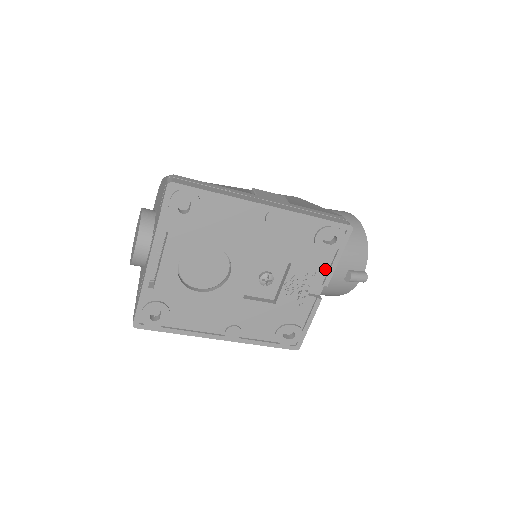
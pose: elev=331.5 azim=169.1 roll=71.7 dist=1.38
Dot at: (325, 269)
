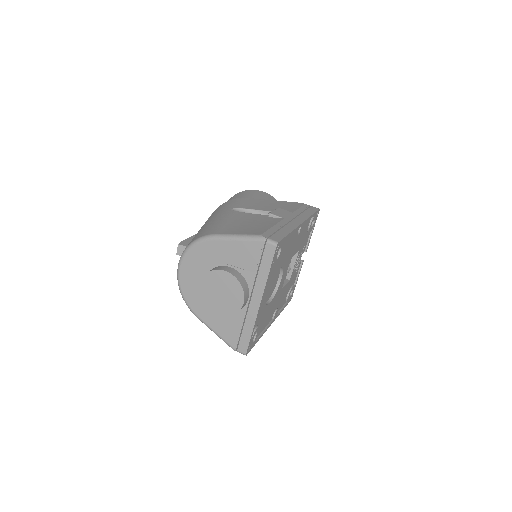
Dot at: (307, 242)
